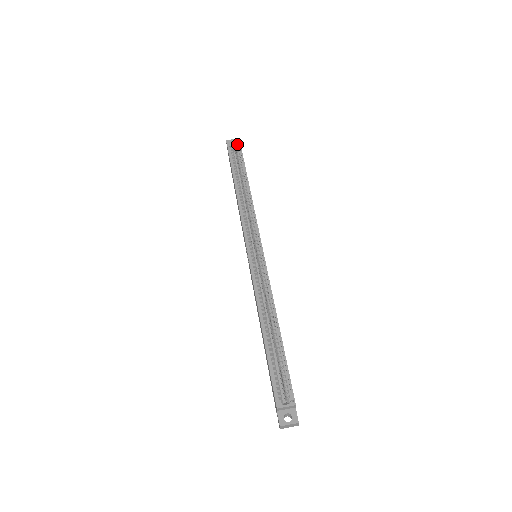
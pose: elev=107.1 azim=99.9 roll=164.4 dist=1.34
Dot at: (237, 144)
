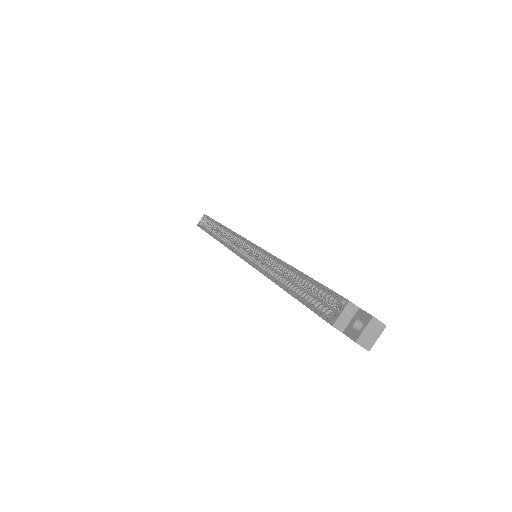
Dot at: (203, 217)
